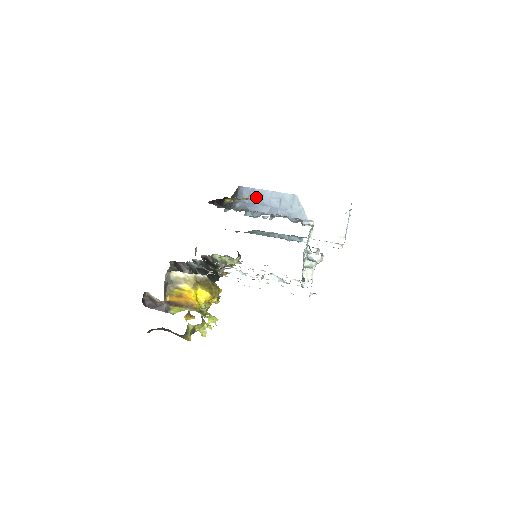
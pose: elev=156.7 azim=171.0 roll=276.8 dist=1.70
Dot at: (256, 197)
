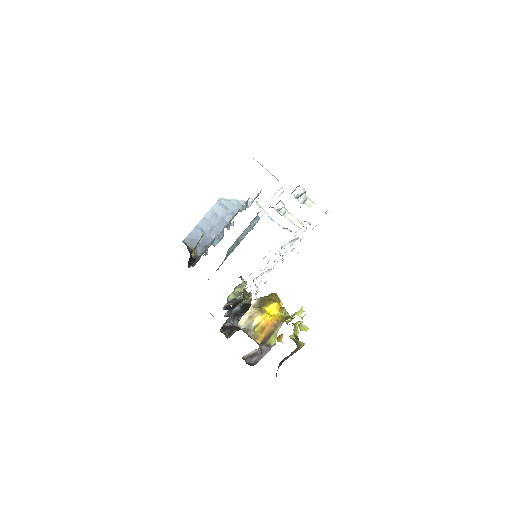
Dot at: (201, 233)
